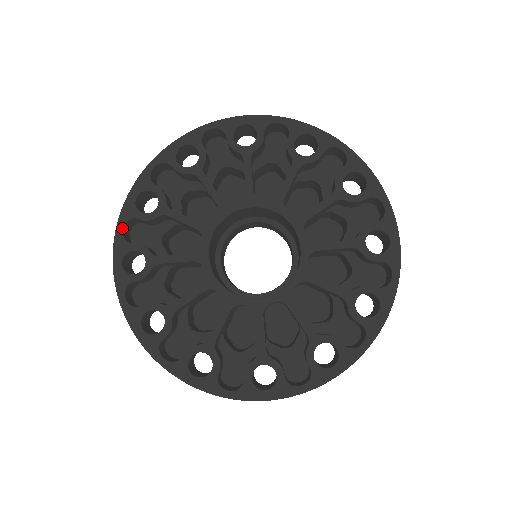
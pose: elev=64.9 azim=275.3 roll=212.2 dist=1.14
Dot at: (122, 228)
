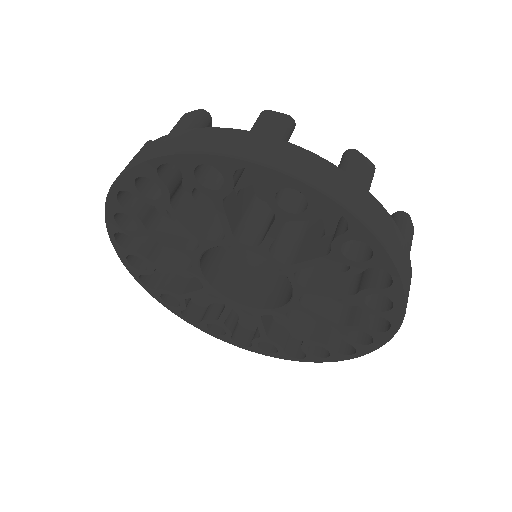
Dot at: (164, 163)
